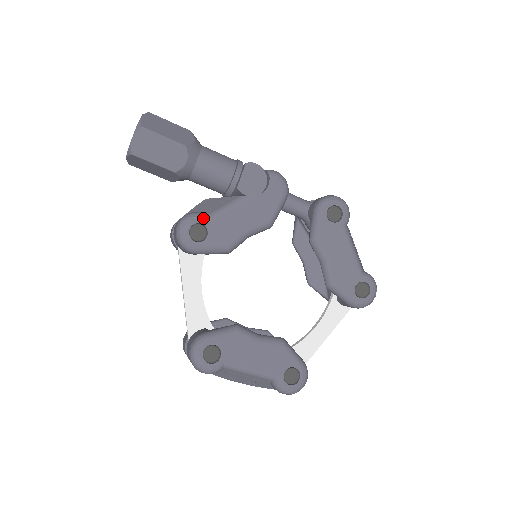
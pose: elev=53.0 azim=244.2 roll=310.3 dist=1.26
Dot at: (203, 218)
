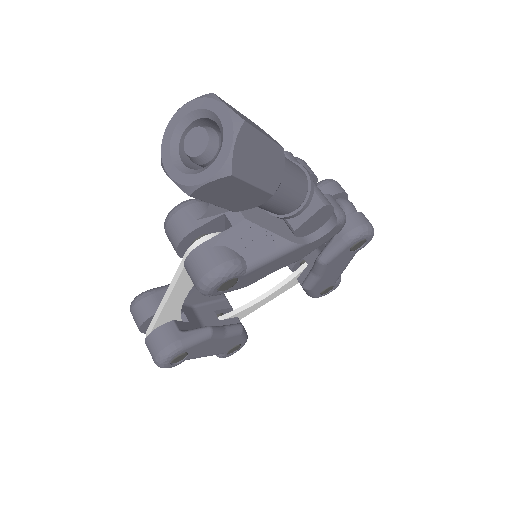
Dot at: (242, 272)
